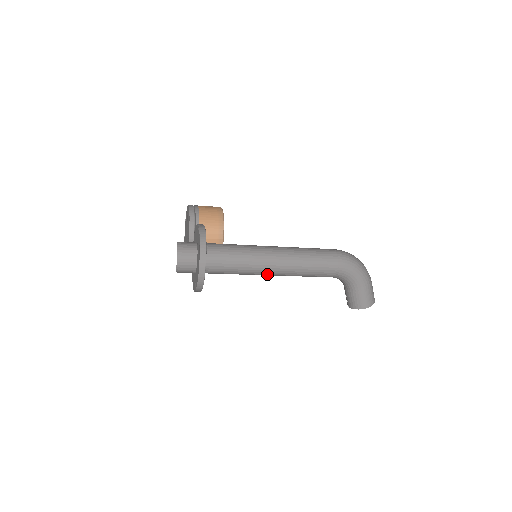
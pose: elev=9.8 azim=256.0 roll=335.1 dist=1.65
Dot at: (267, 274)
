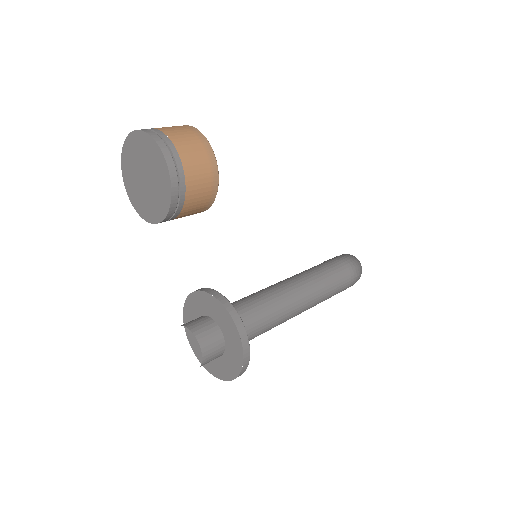
Dot at: occluded
